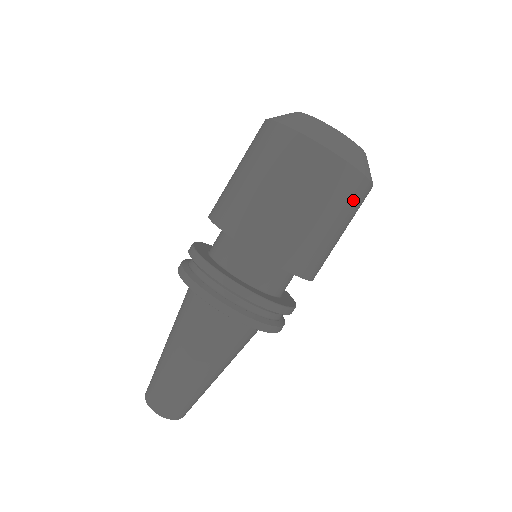
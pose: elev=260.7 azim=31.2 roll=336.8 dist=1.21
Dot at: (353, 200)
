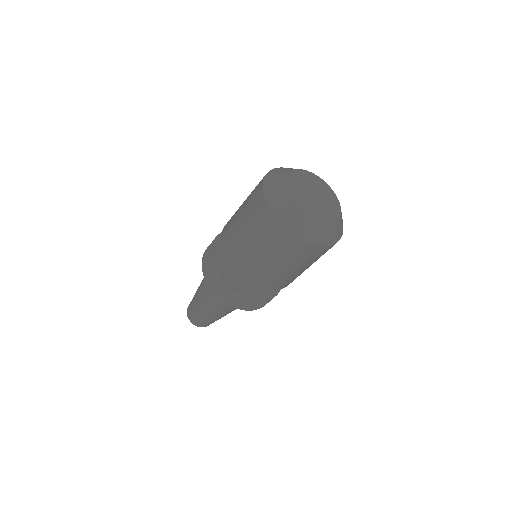
Dot at: occluded
